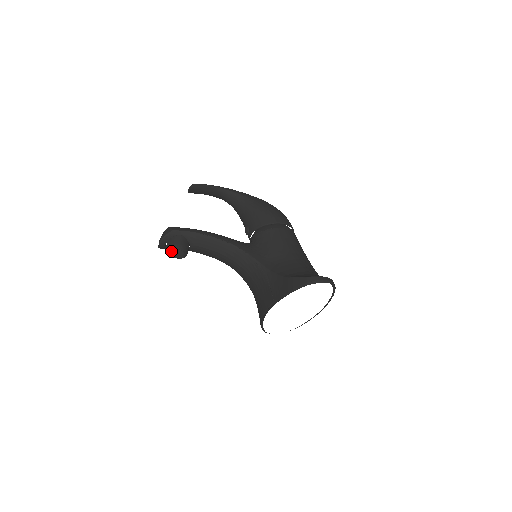
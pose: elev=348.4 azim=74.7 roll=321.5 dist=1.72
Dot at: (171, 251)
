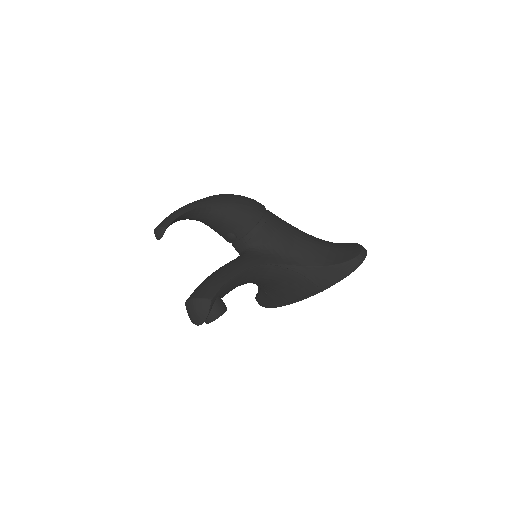
Dot at: occluded
